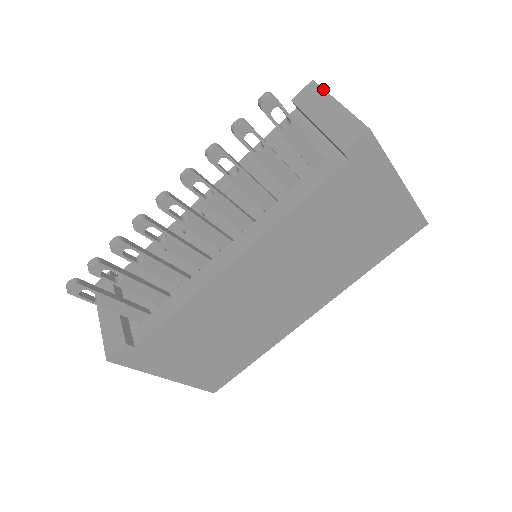
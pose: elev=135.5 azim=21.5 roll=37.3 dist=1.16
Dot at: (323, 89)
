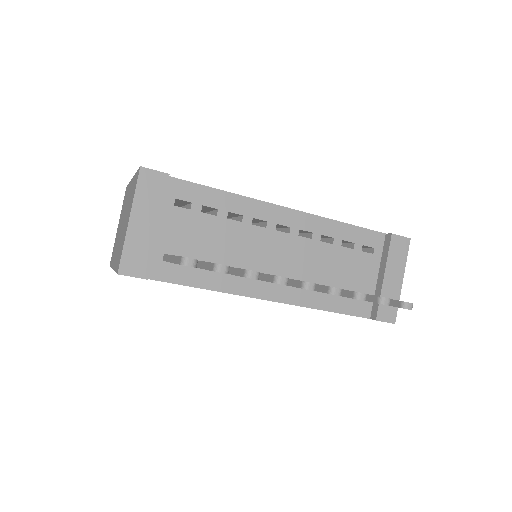
Dot at: occluded
